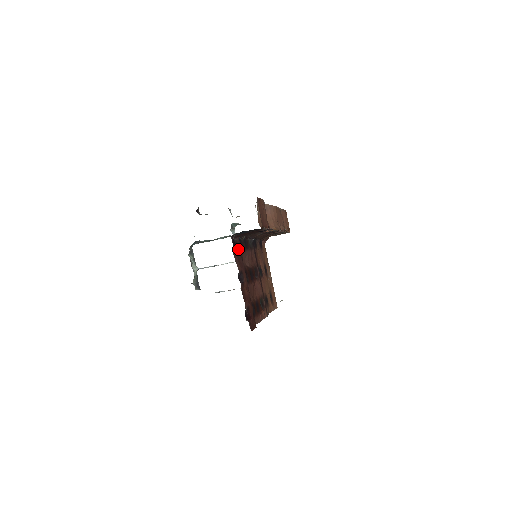
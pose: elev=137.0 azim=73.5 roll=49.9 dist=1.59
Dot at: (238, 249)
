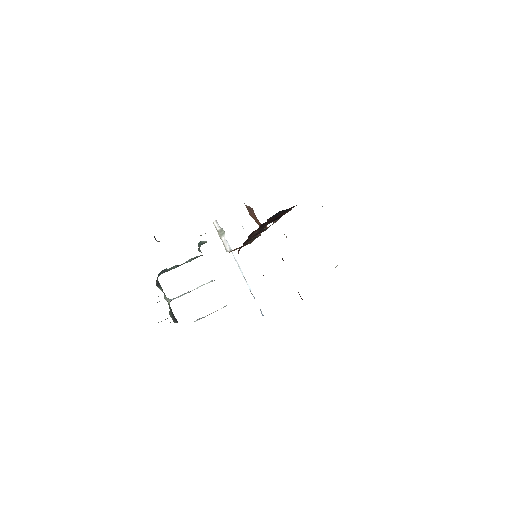
Dot at: occluded
